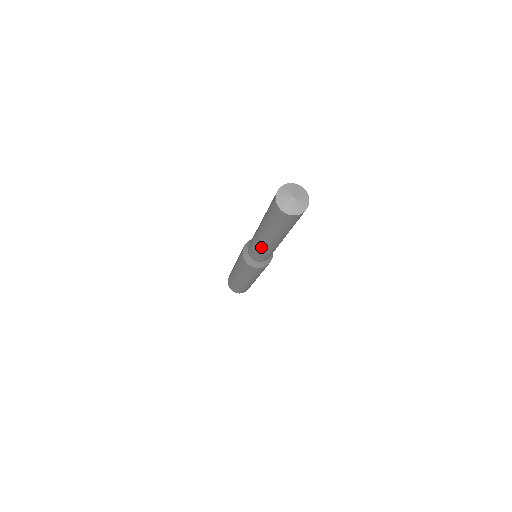
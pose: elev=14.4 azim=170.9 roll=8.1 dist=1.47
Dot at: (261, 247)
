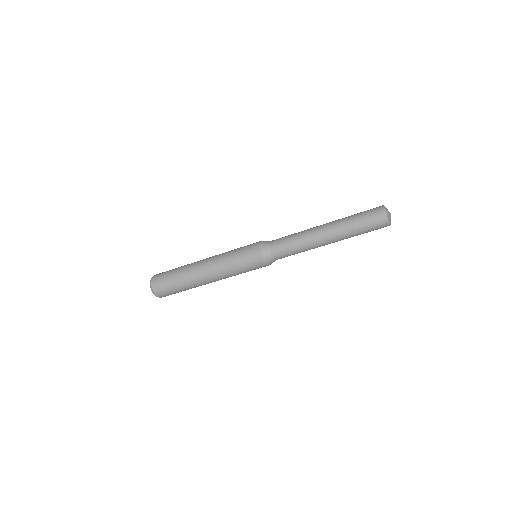
Dot at: (307, 237)
